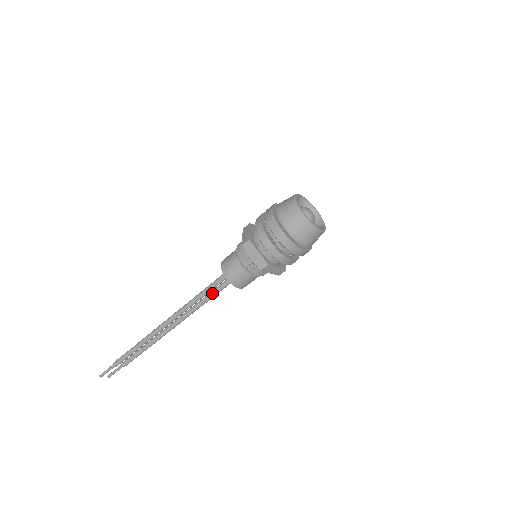
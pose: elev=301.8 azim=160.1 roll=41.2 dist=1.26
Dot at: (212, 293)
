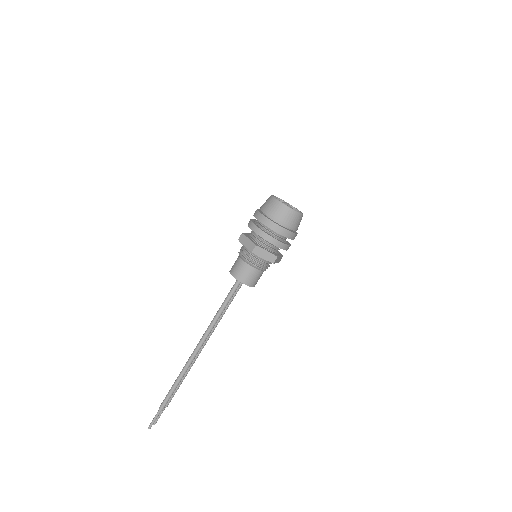
Dot at: (228, 303)
